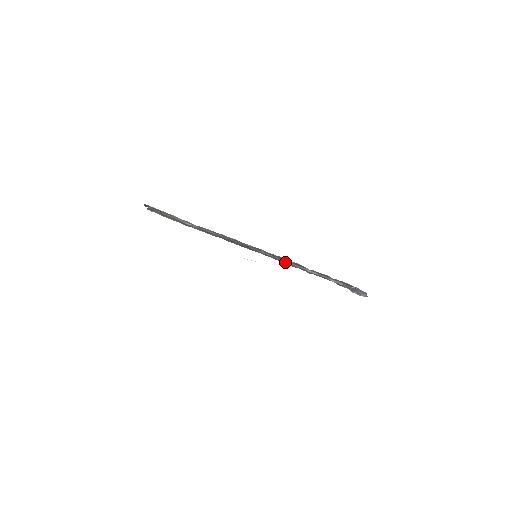
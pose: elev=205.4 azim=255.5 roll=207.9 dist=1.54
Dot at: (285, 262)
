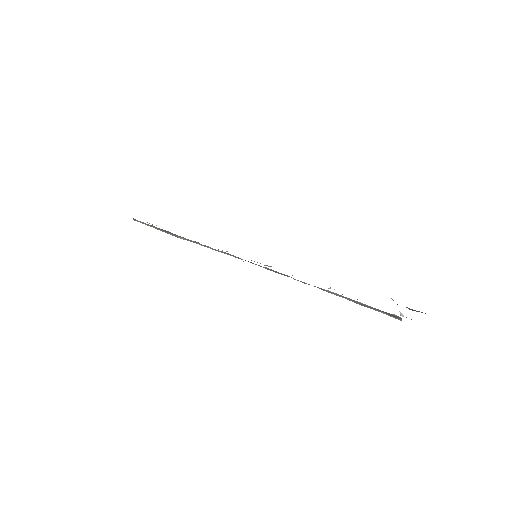
Dot at: occluded
